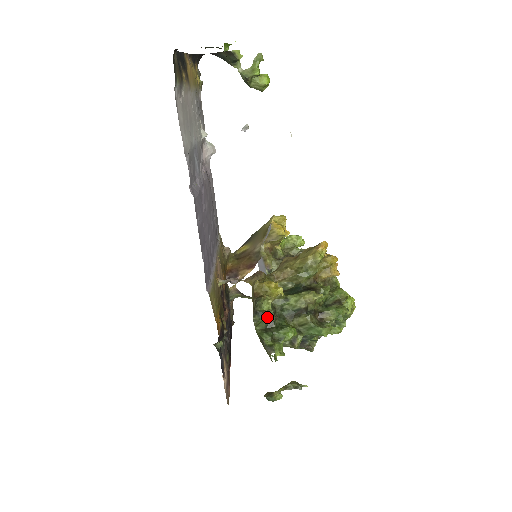
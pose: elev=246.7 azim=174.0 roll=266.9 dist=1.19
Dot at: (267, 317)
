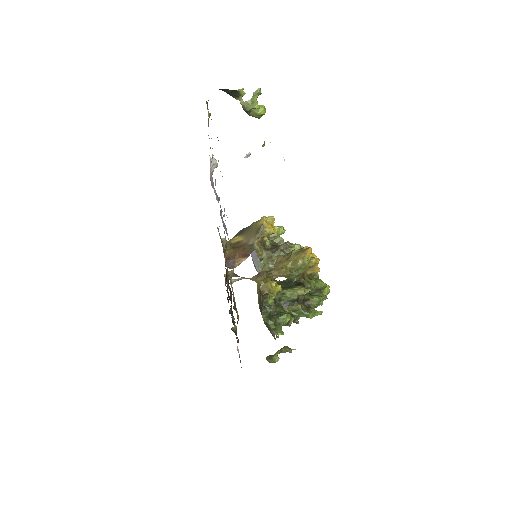
Dot at: occluded
